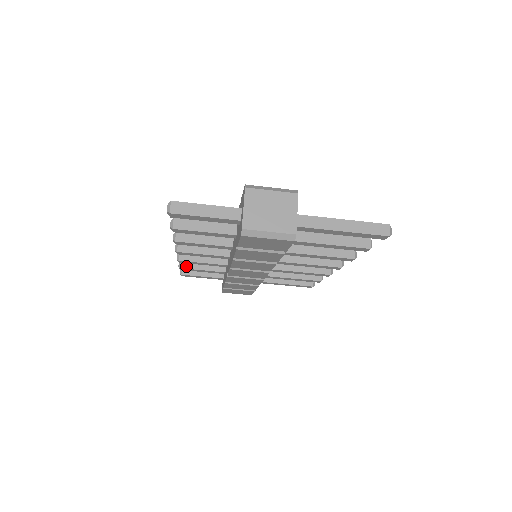
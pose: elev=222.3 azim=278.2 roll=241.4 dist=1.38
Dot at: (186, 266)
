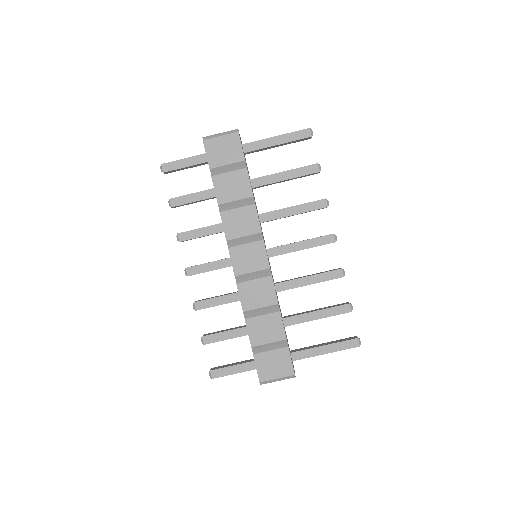
Dot at: (208, 335)
